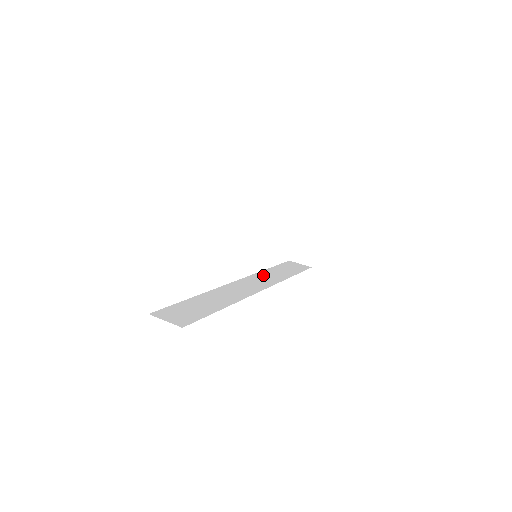
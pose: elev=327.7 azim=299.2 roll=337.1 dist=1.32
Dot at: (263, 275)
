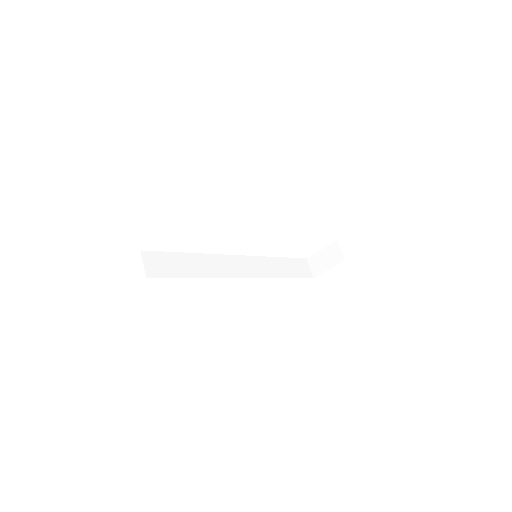
Dot at: (263, 262)
